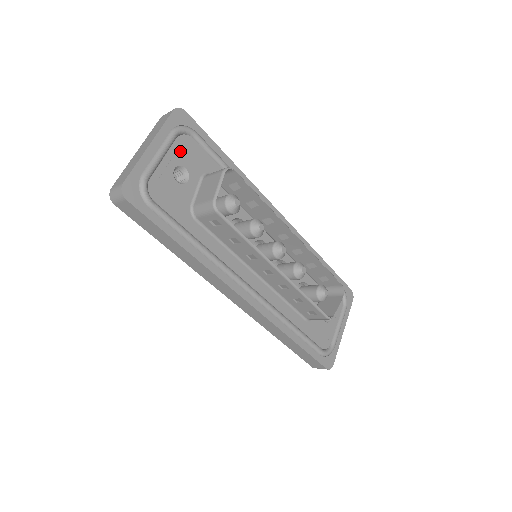
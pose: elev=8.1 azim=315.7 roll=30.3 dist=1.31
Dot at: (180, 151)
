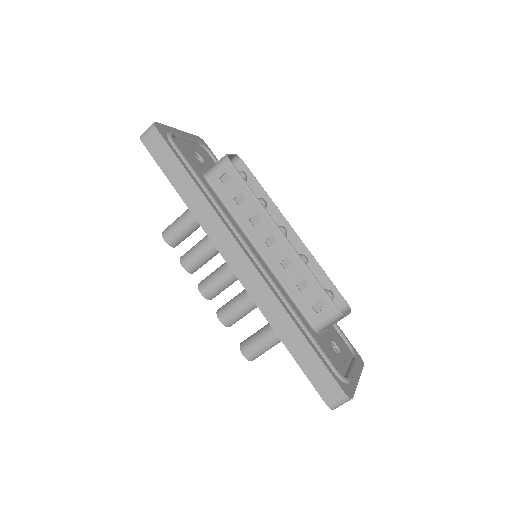
Dot at: (200, 150)
